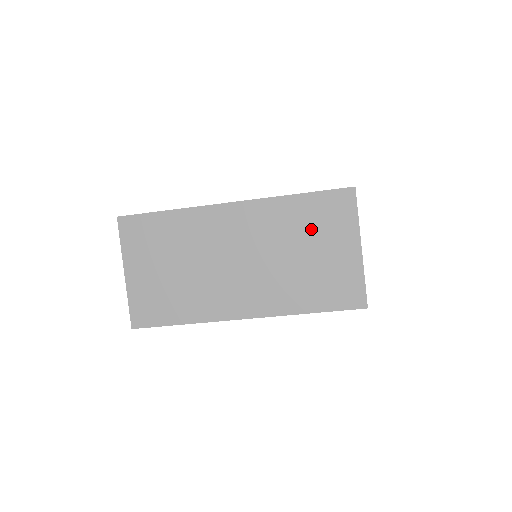
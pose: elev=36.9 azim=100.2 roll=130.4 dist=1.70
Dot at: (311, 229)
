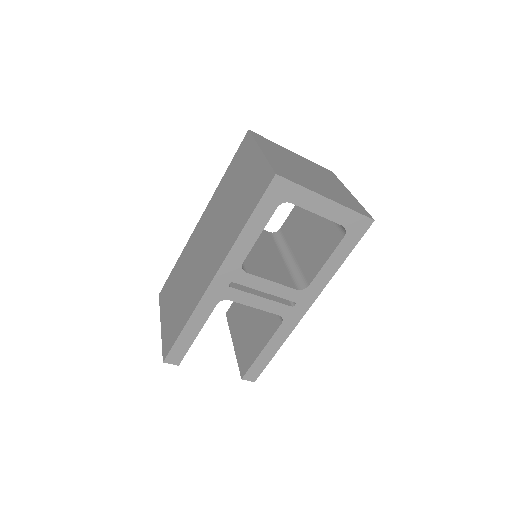
Dot at: (234, 179)
